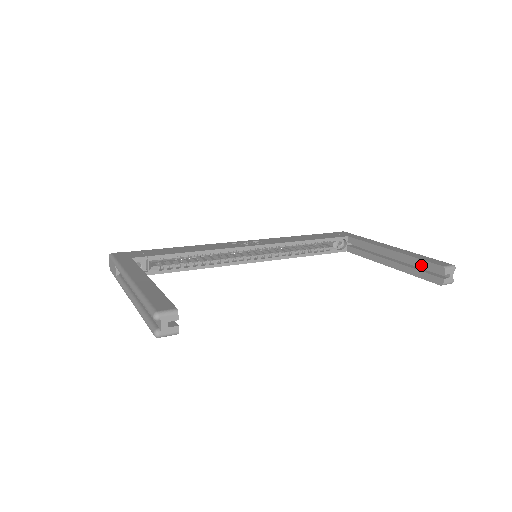
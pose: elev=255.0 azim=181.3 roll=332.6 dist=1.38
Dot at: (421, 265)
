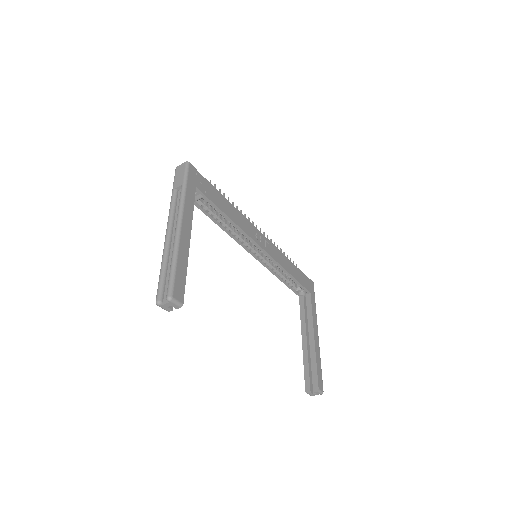
Dot at: (313, 370)
